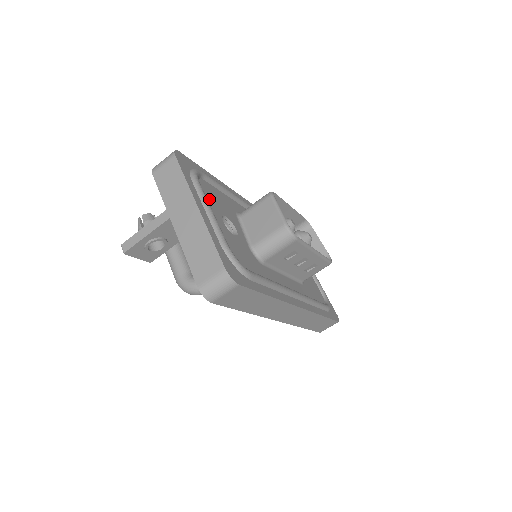
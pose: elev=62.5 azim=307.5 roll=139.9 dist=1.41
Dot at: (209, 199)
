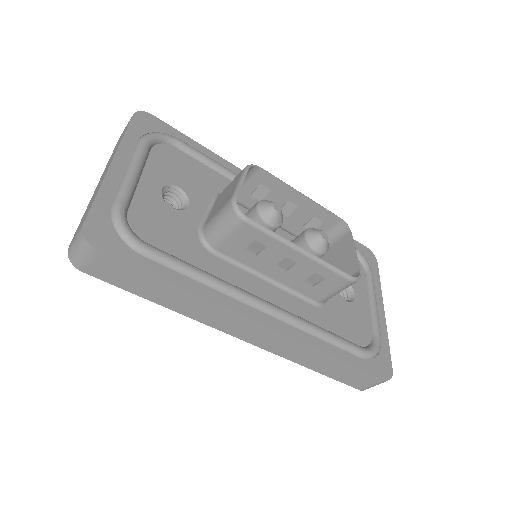
Dot at: (159, 164)
